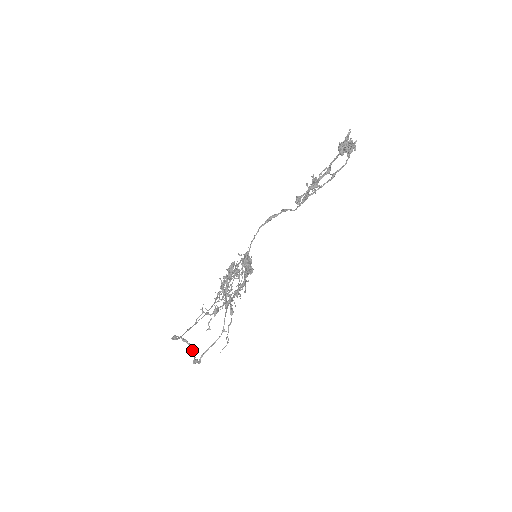
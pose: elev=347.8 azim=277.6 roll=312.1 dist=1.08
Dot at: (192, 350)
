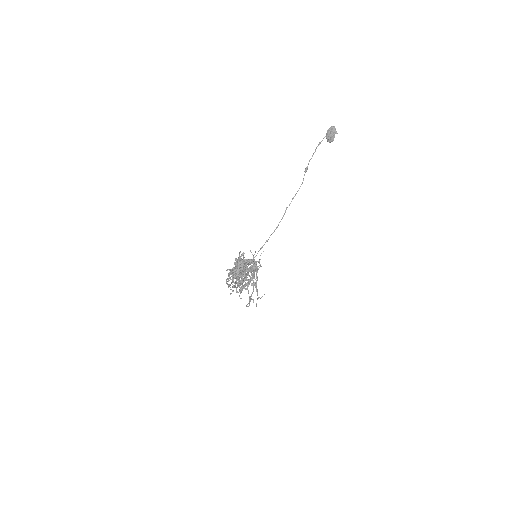
Dot at: (253, 283)
